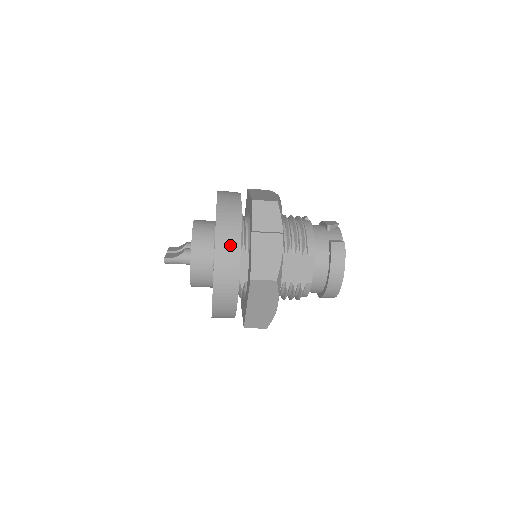
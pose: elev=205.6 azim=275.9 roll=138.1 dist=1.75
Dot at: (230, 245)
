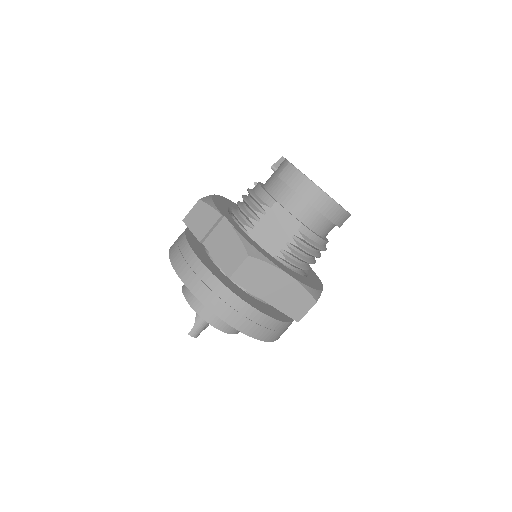
Dot at: (194, 271)
